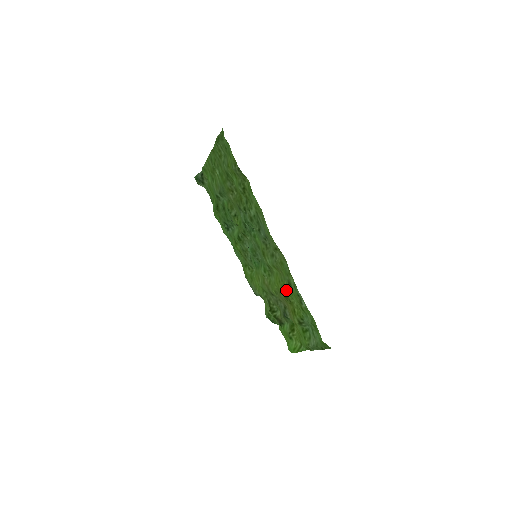
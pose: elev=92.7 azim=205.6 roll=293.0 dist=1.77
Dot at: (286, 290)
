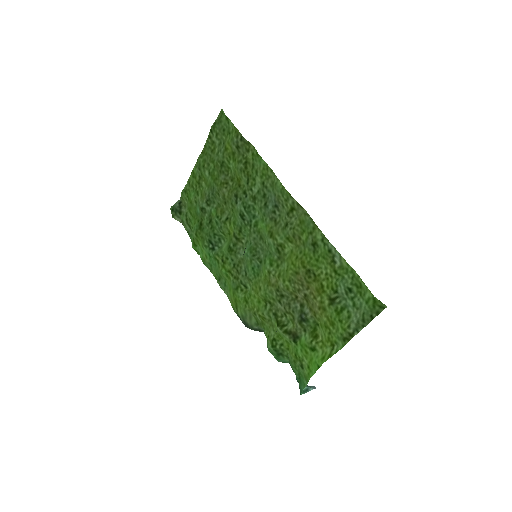
Dot at: (309, 259)
